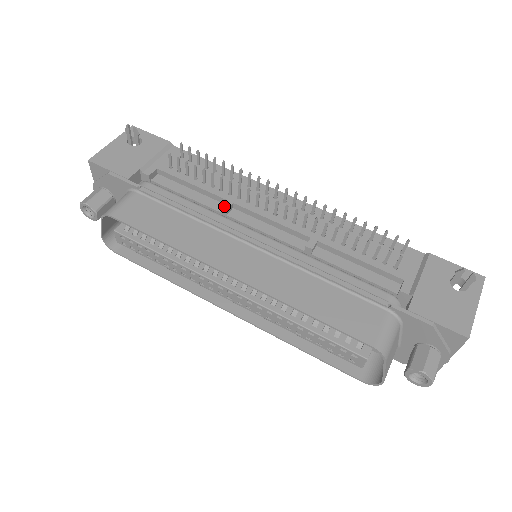
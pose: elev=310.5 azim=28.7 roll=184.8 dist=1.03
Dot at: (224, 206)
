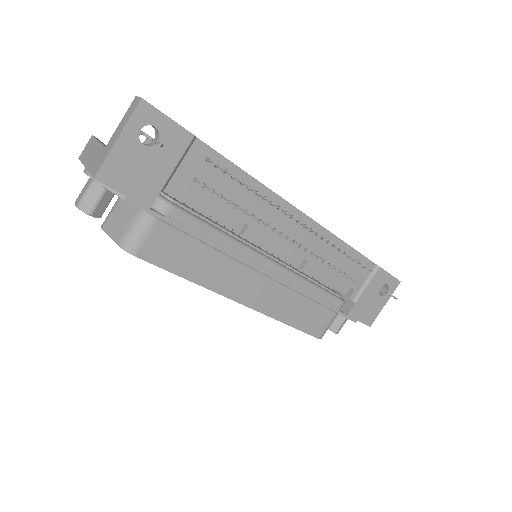
Dot at: (246, 234)
